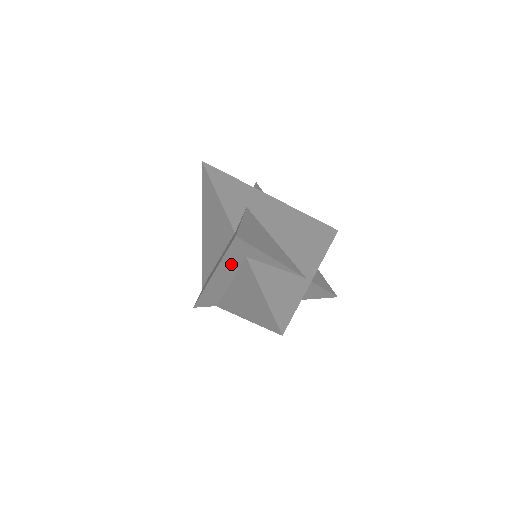
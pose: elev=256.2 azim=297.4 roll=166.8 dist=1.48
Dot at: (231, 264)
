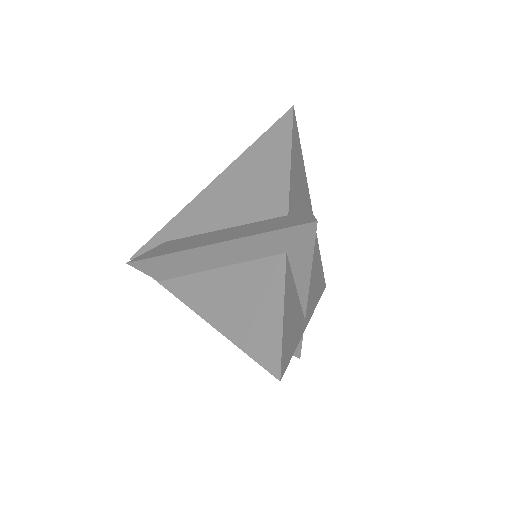
Dot at: (256, 248)
